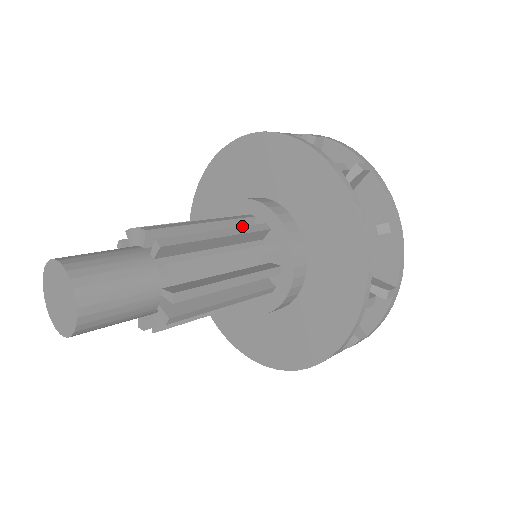
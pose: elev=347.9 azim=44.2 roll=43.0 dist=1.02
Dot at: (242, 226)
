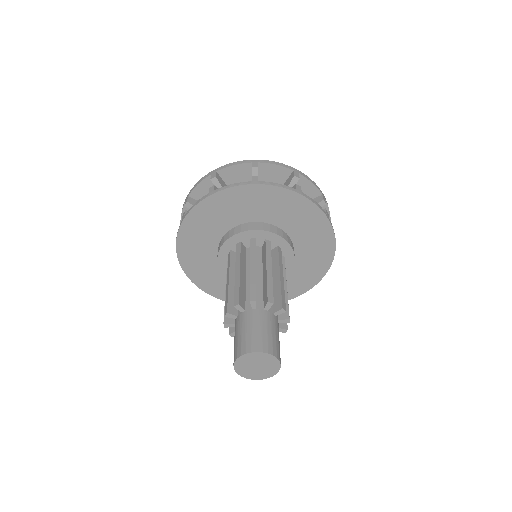
Dot at: occluded
